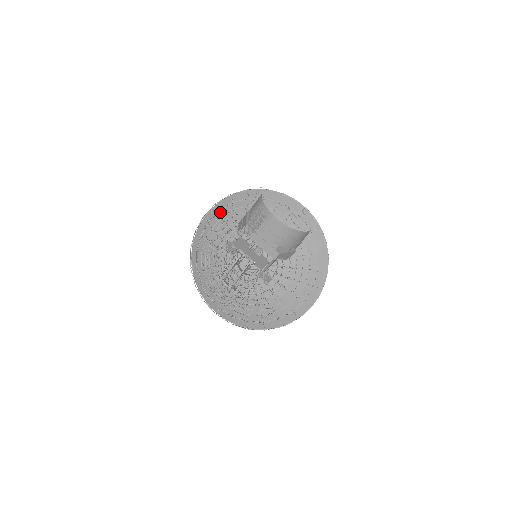
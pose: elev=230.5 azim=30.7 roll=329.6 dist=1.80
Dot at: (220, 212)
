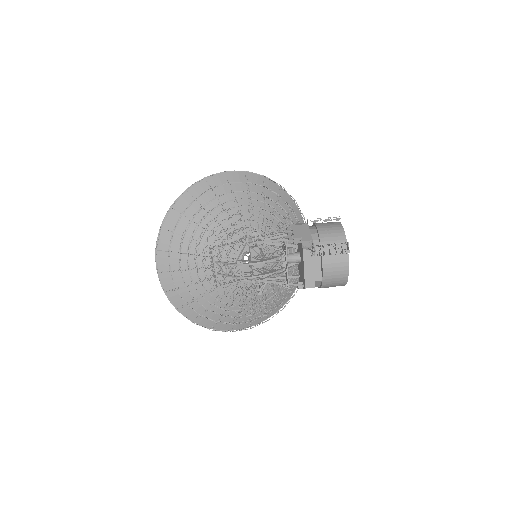
Dot at: (247, 184)
